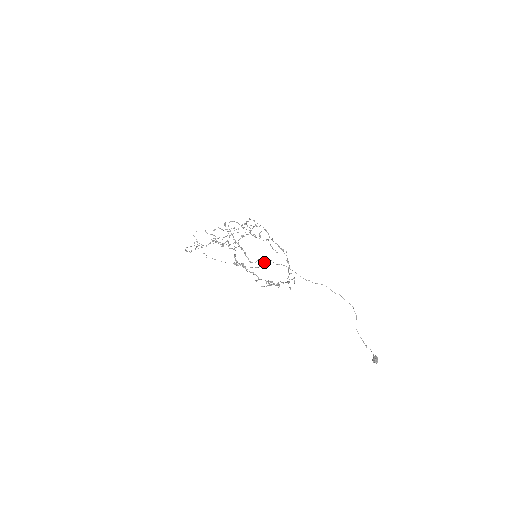
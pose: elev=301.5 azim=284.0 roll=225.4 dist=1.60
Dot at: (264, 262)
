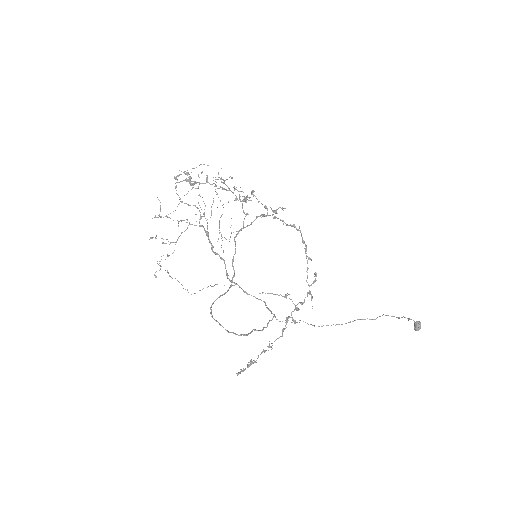
Dot at: occluded
